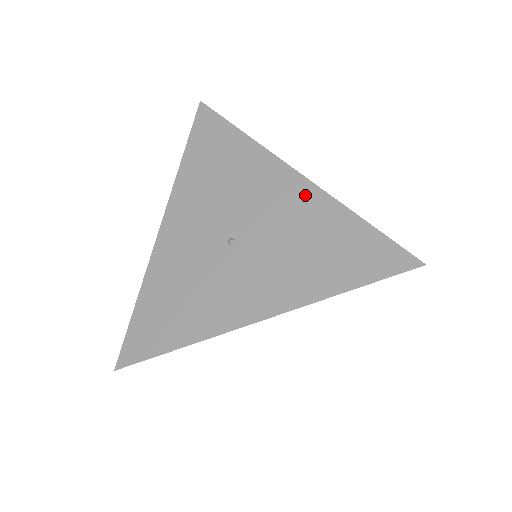
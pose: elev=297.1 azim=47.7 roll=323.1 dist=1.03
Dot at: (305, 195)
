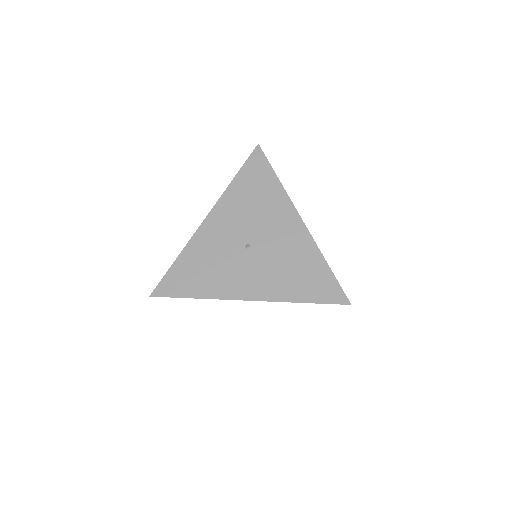
Dot at: (302, 237)
